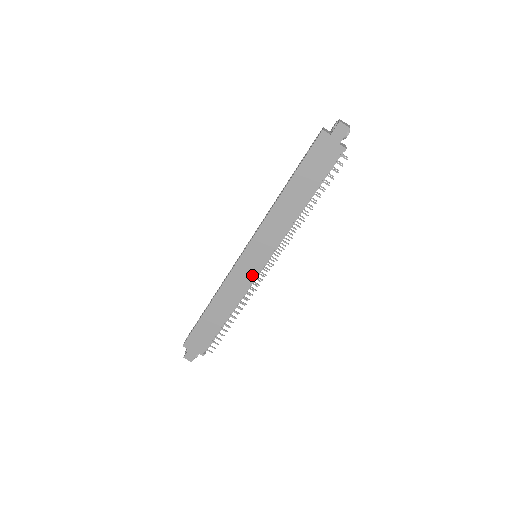
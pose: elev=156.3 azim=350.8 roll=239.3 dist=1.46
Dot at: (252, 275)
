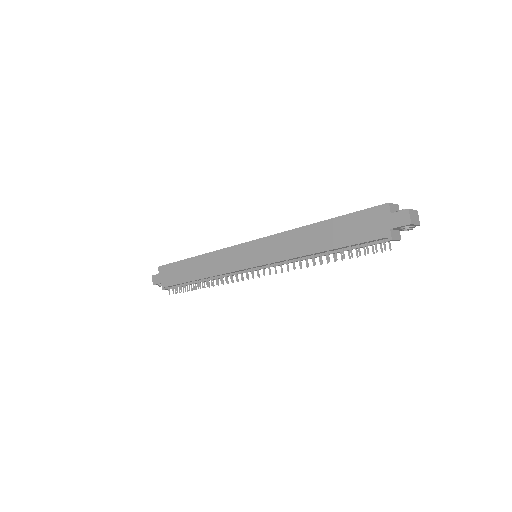
Dot at: (238, 266)
